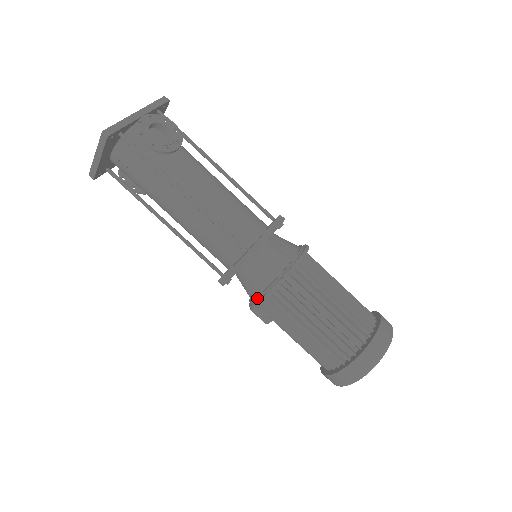
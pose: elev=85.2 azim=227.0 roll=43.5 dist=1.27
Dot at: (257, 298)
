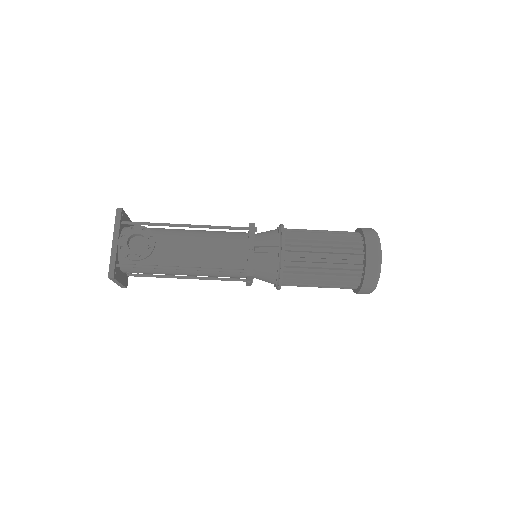
Dot at: (276, 286)
